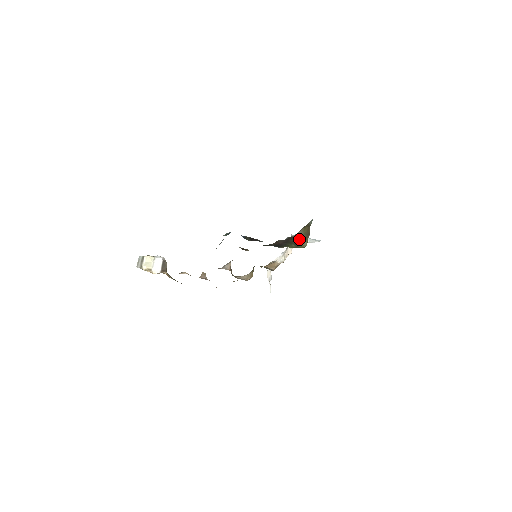
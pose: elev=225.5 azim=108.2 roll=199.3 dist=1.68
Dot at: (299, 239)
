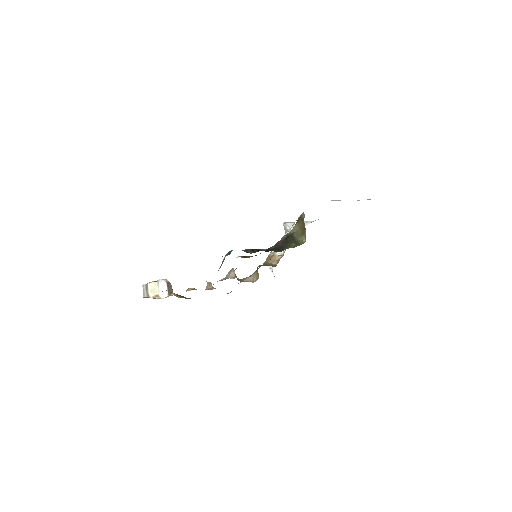
Dot at: (297, 235)
